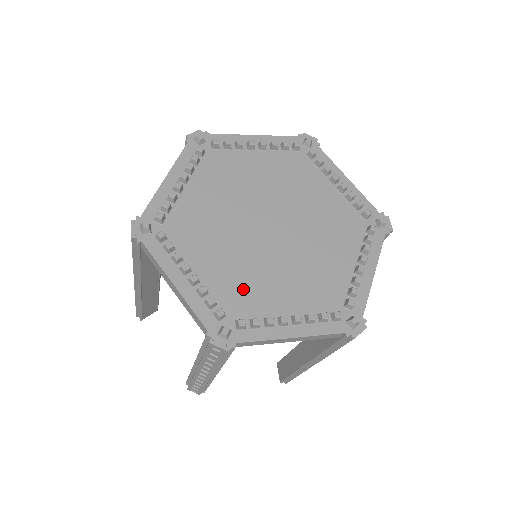
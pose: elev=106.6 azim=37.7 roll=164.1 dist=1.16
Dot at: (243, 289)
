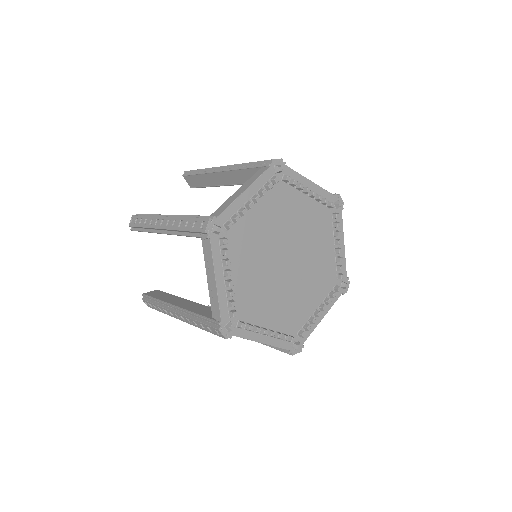
Dot at: (252, 300)
